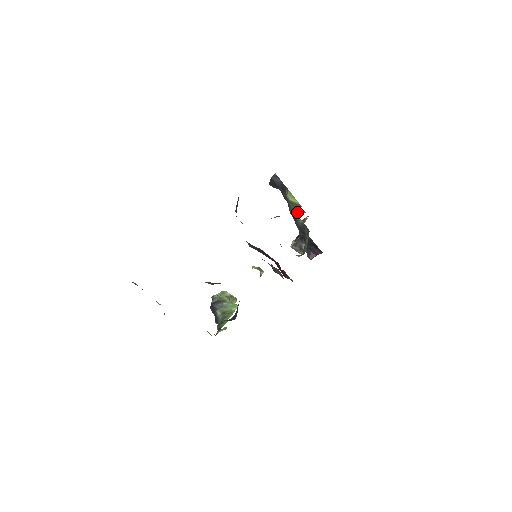
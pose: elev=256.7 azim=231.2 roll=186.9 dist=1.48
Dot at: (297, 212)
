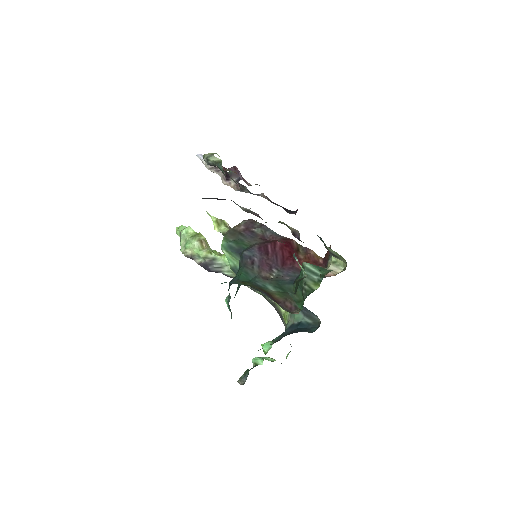
Dot at: occluded
